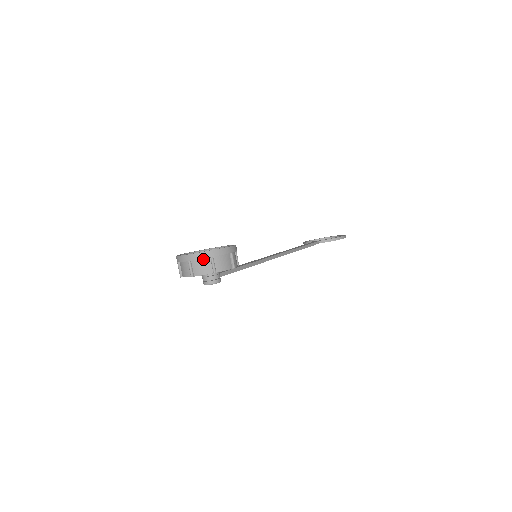
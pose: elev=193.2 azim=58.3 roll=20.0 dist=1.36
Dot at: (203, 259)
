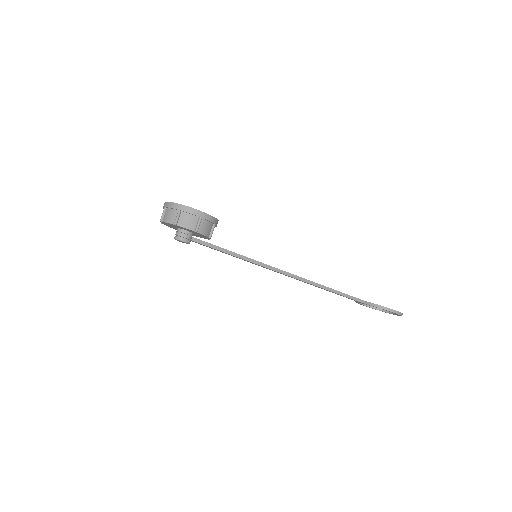
Dot at: (174, 209)
